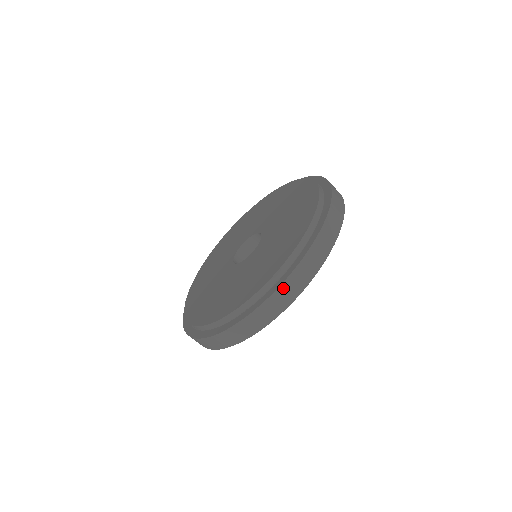
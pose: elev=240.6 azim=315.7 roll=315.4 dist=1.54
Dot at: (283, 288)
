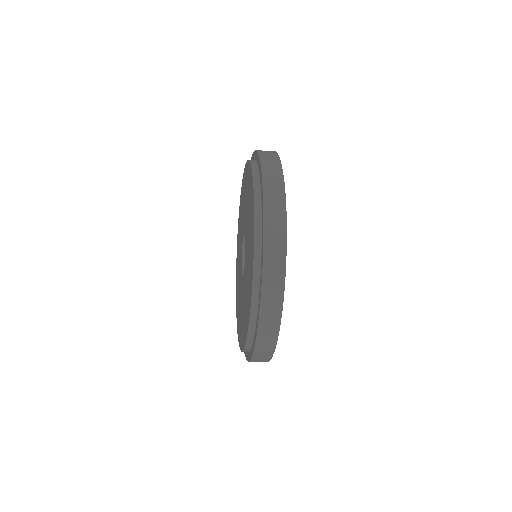
Dot at: occluded
